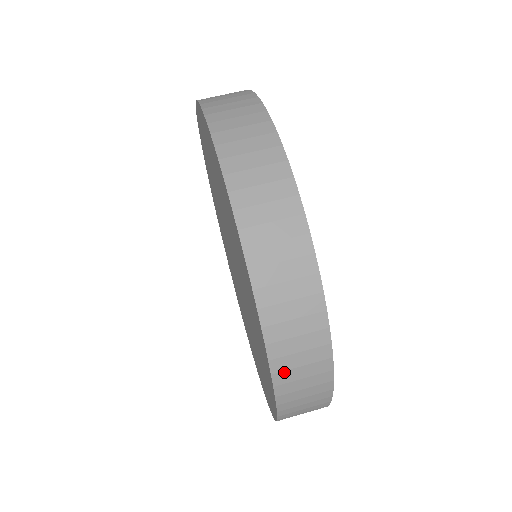
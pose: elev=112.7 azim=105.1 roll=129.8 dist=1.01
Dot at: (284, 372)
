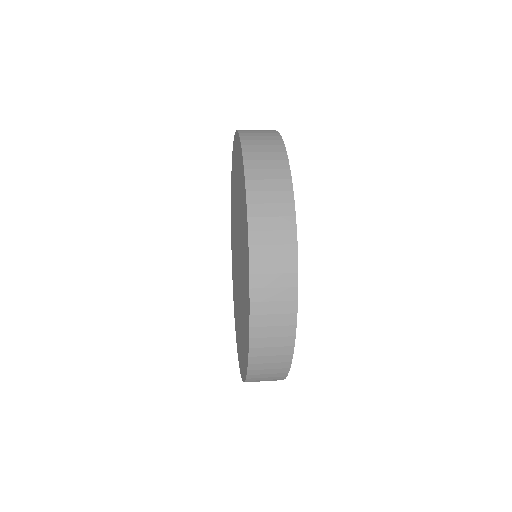
Dot at: (258, 232)
